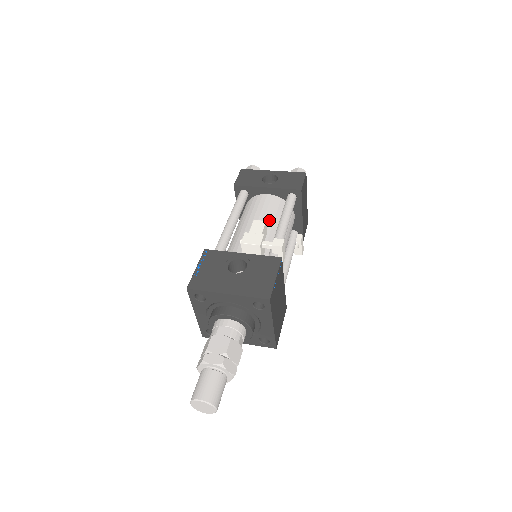
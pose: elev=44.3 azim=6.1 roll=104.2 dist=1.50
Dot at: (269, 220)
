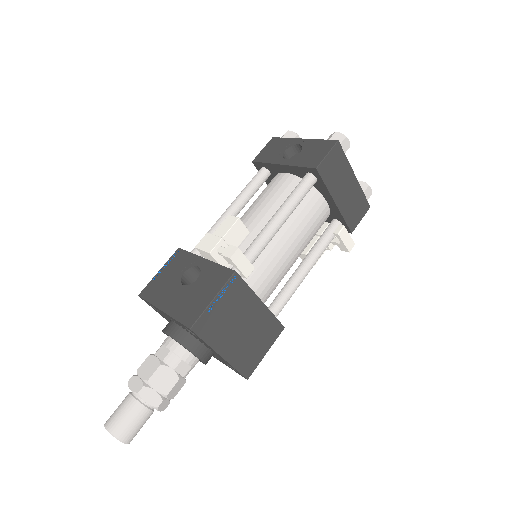
Dot at: (268, 211)
